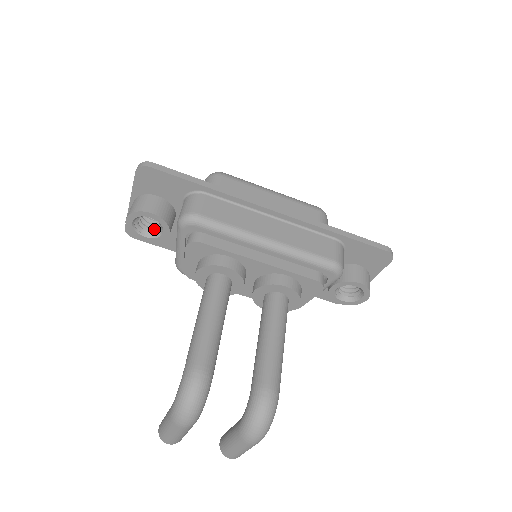
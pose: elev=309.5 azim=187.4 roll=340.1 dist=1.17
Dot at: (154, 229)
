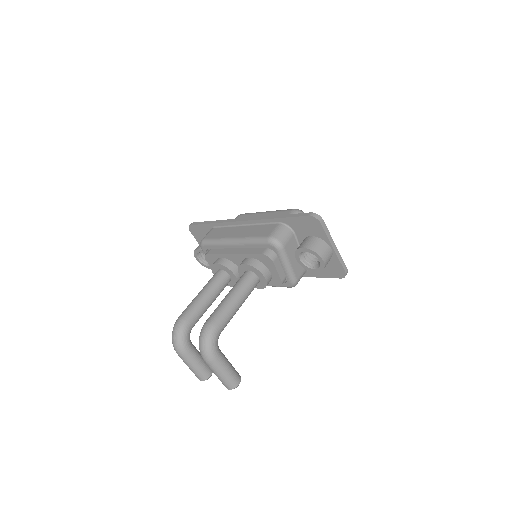
Dot at: occluded
